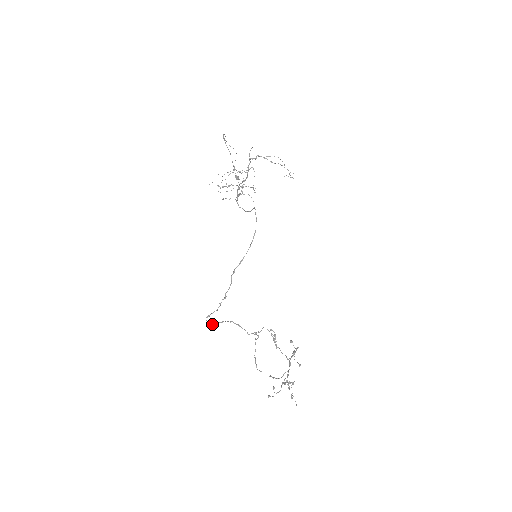
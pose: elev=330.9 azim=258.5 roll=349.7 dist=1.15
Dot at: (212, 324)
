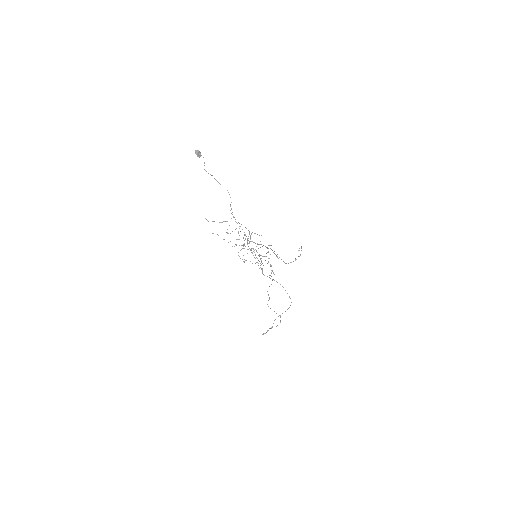
Dot at: occluded
